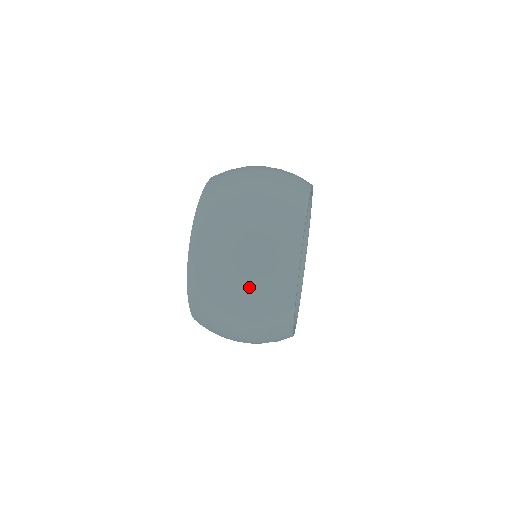
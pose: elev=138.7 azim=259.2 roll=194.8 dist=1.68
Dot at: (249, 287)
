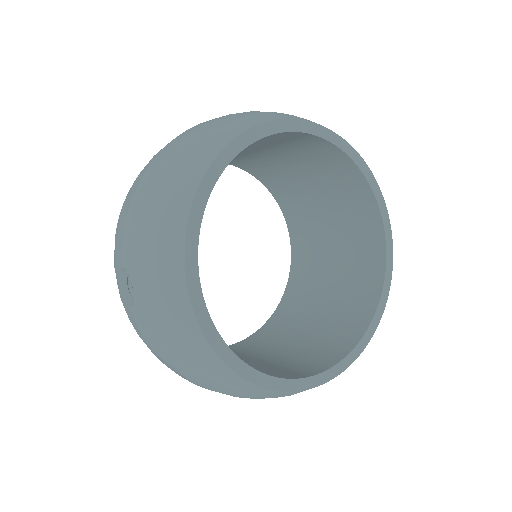
Dot at: (188, 133)
